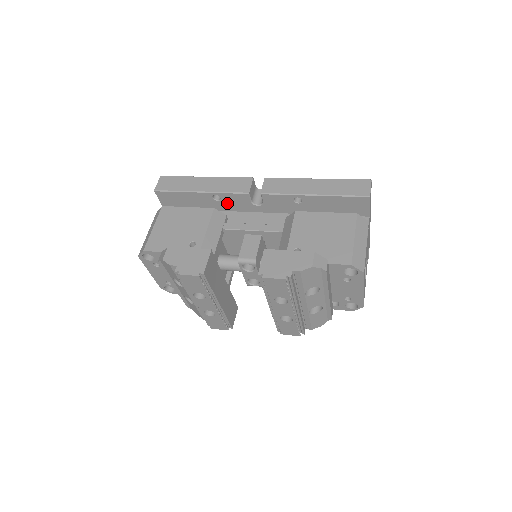
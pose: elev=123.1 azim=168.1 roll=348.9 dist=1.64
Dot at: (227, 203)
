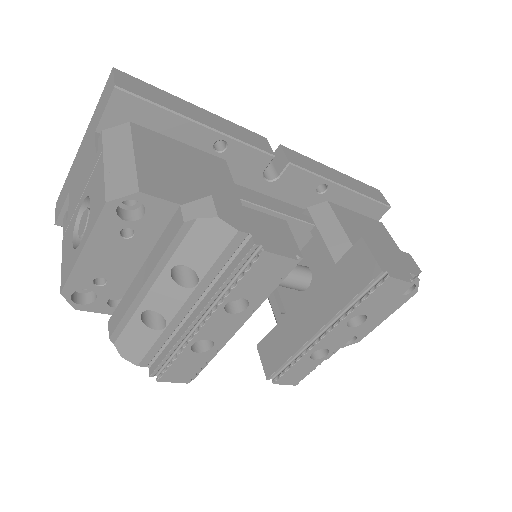
Dot at: (227, 161)
